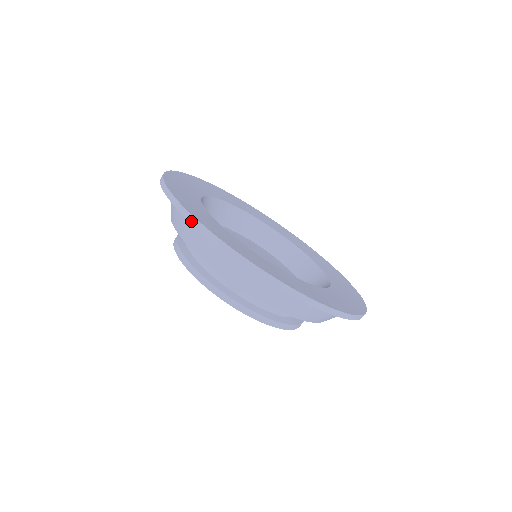
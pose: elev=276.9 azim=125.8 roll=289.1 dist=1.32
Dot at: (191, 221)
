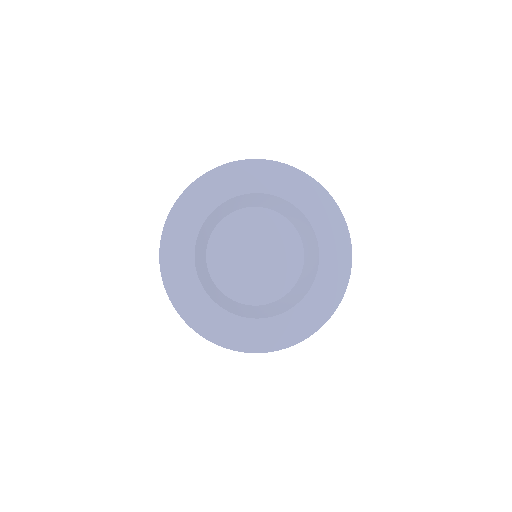
Dot at: (195, 331)
